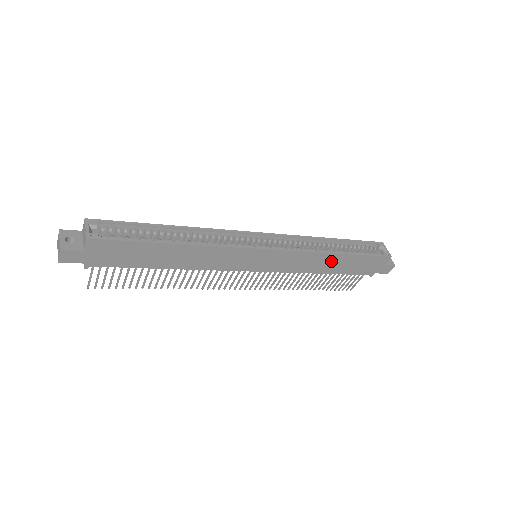
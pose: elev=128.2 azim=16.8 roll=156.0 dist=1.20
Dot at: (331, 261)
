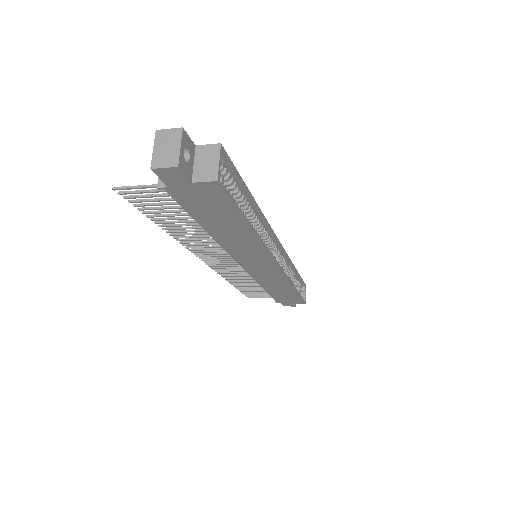
Dot at: (283, 288)
